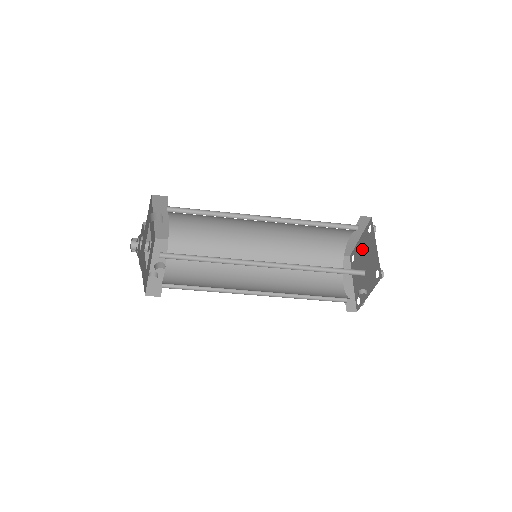
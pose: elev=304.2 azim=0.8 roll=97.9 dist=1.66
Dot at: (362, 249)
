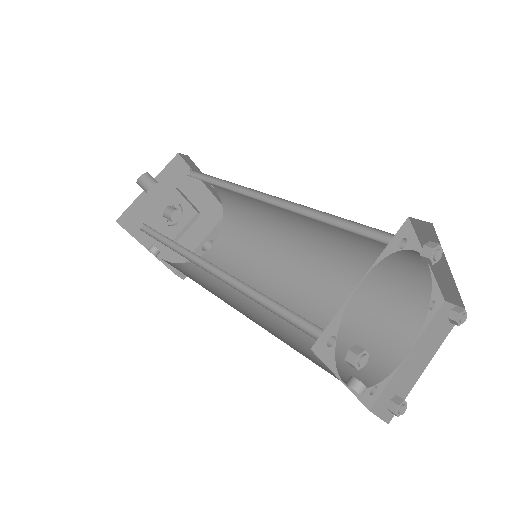
Dot at: occluded
